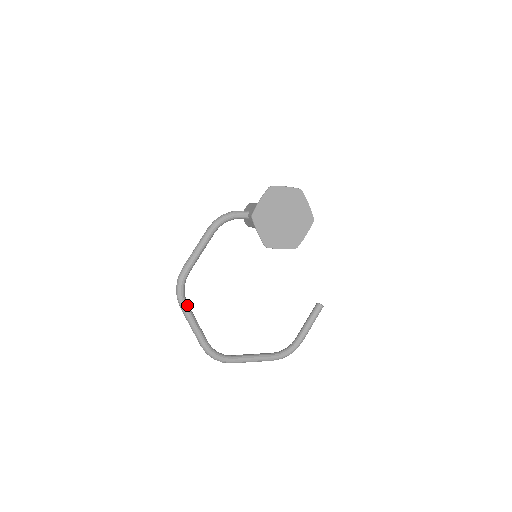
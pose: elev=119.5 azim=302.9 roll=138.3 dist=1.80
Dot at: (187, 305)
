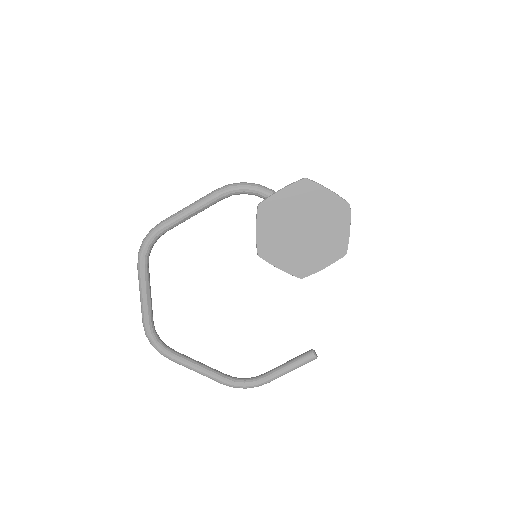
Dot at: (146, 268)
